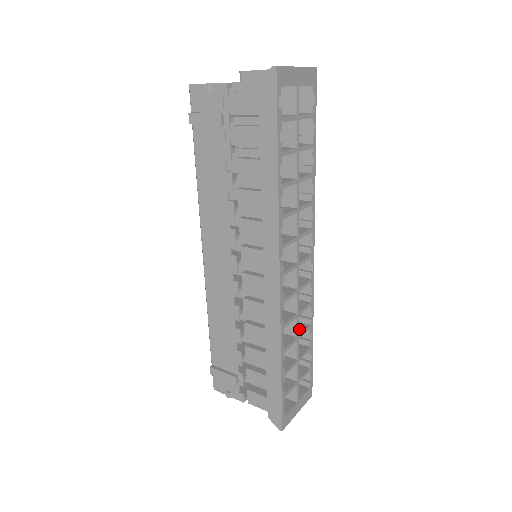
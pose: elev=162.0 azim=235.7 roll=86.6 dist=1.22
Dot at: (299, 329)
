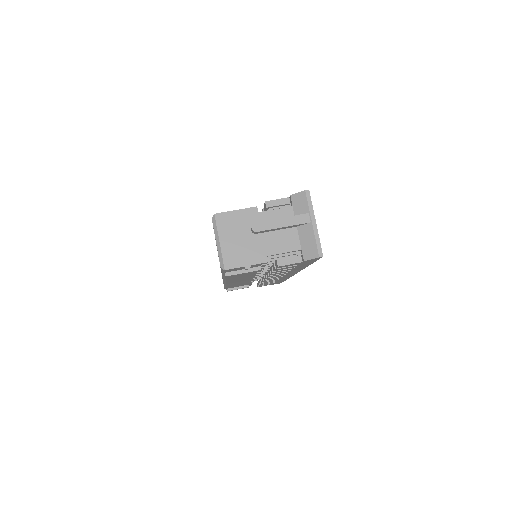
Dot at: occluded
